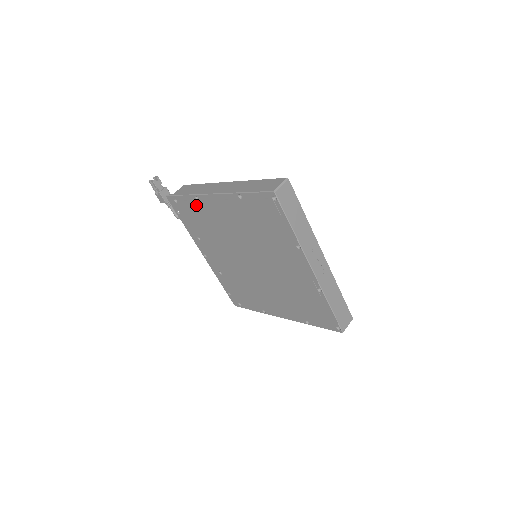
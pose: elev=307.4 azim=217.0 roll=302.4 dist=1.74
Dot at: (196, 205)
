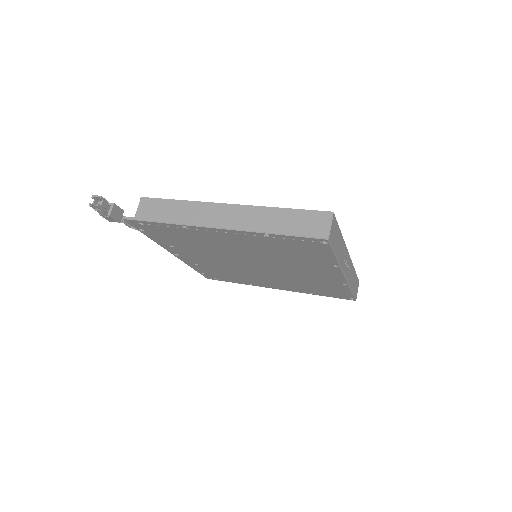
Dot at: (180, 230)
